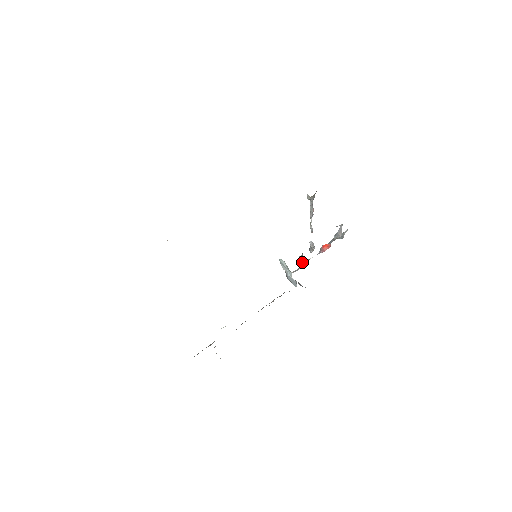
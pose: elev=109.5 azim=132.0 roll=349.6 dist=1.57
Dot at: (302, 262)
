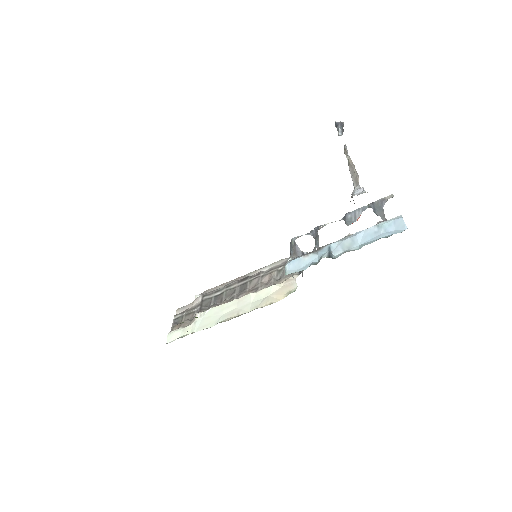
Dot at: (315, 240)
